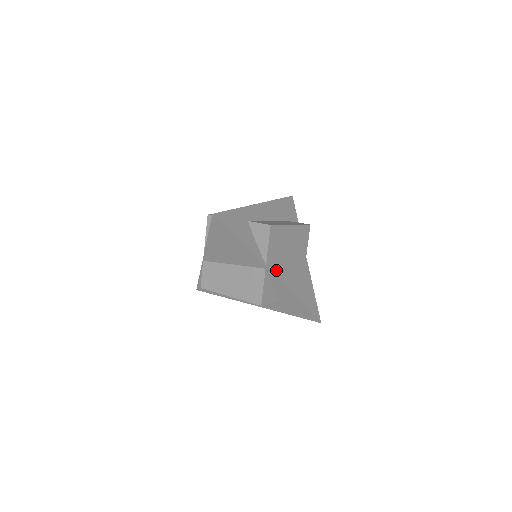
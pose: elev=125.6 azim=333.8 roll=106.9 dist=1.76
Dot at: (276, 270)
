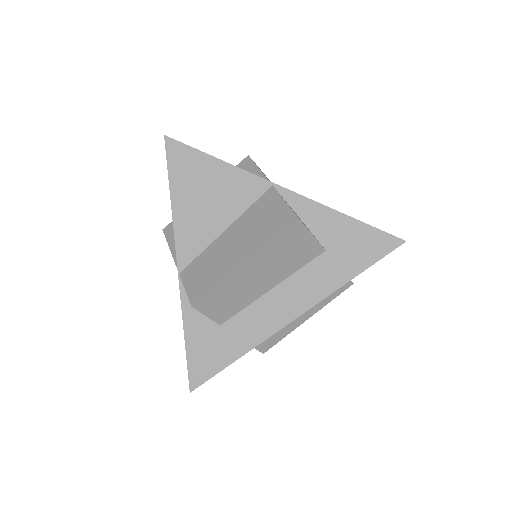
Dot at: occluded
